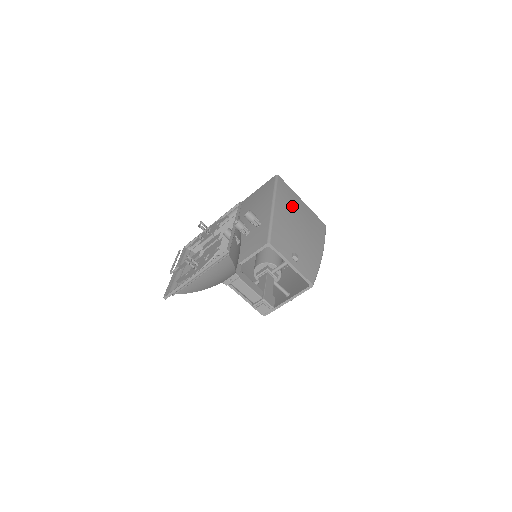
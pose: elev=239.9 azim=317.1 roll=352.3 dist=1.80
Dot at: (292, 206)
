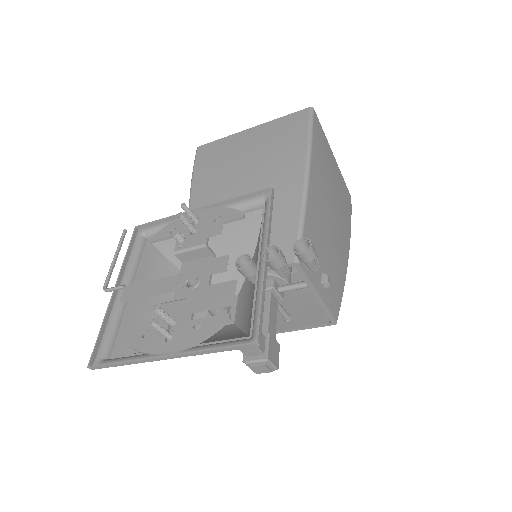
Dot at: (326, 173)
